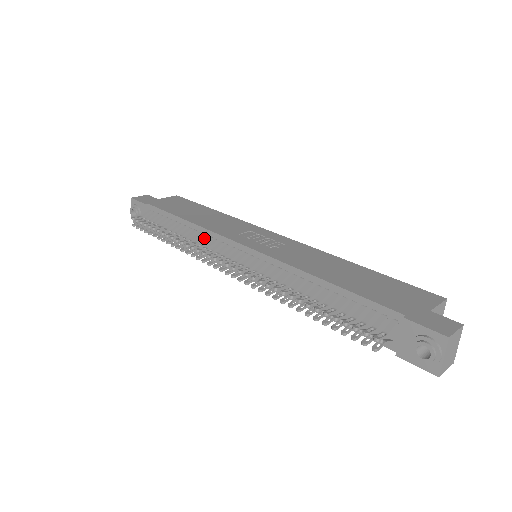
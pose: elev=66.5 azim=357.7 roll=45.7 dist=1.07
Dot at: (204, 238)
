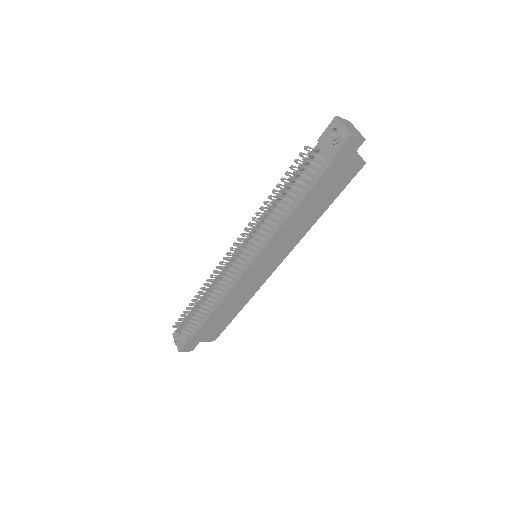
Dot at: (220, 278)
